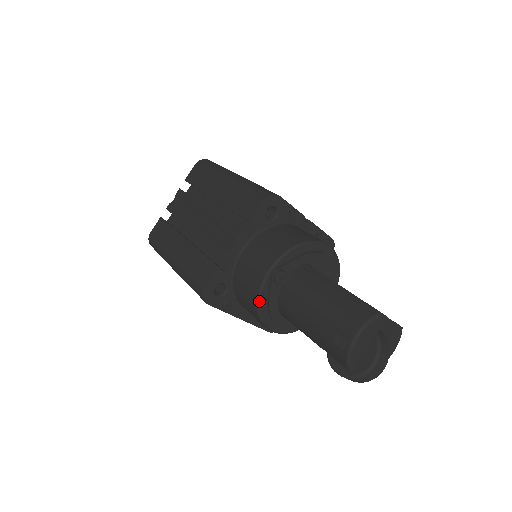
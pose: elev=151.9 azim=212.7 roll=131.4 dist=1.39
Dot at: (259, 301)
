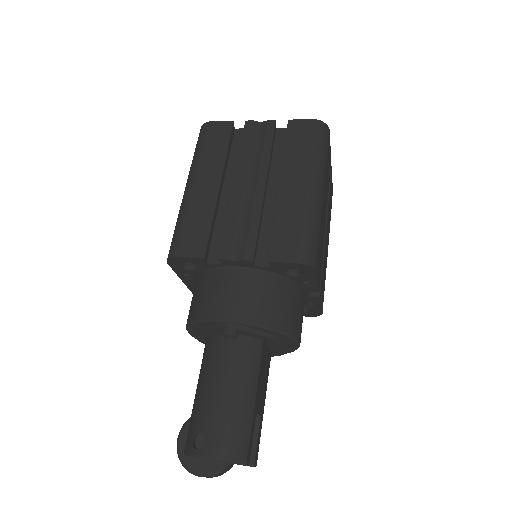
Dot at: (198, 322)
